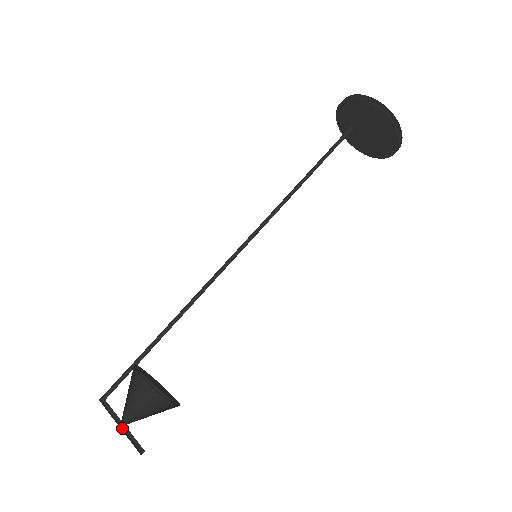
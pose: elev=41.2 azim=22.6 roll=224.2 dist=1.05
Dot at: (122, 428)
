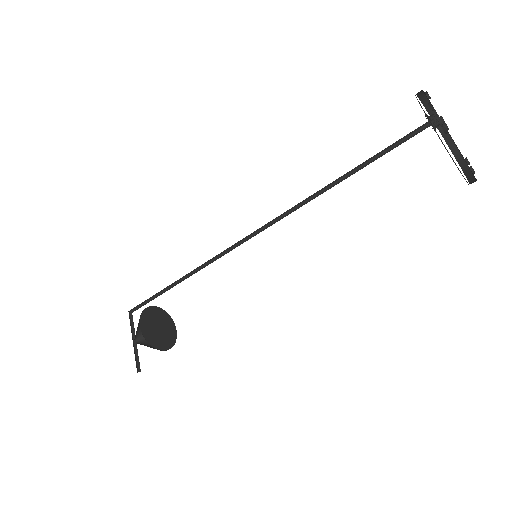
Dot at: (135, 344)
